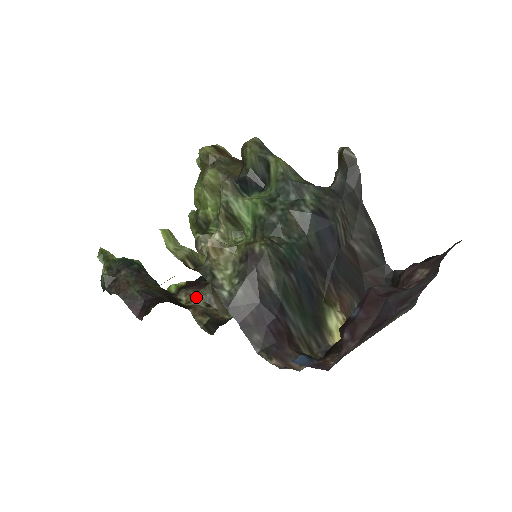
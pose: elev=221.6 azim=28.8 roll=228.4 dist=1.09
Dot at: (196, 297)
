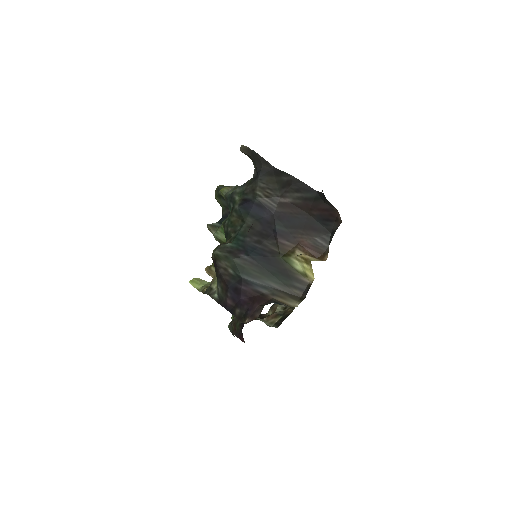
Dot at: (276, 307)
